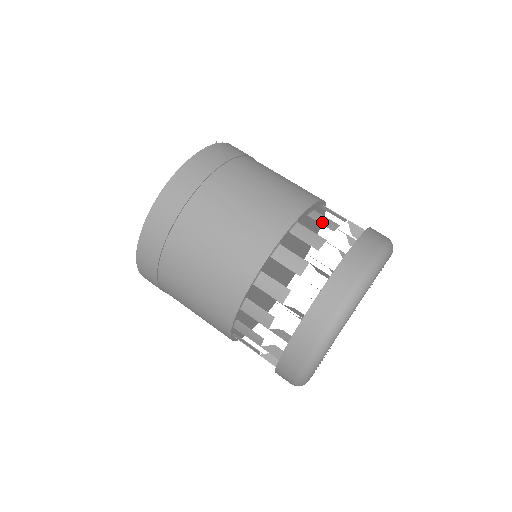
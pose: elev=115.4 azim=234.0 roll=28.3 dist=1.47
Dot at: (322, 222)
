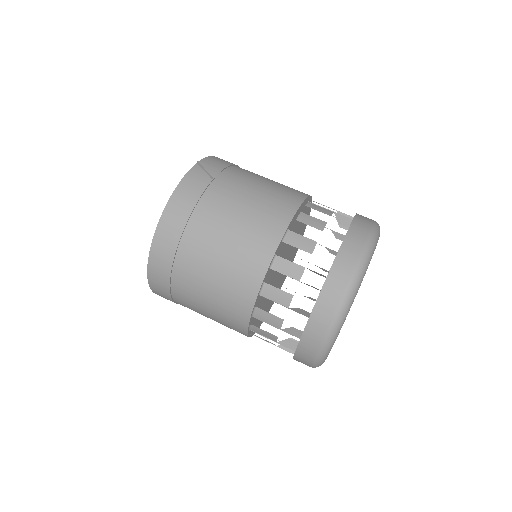
Dot at: (310, 224)
